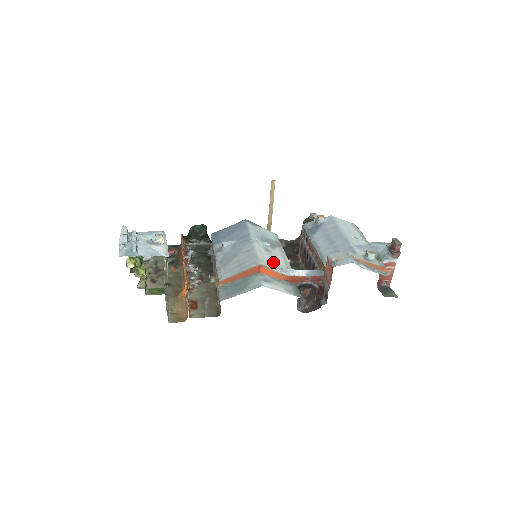
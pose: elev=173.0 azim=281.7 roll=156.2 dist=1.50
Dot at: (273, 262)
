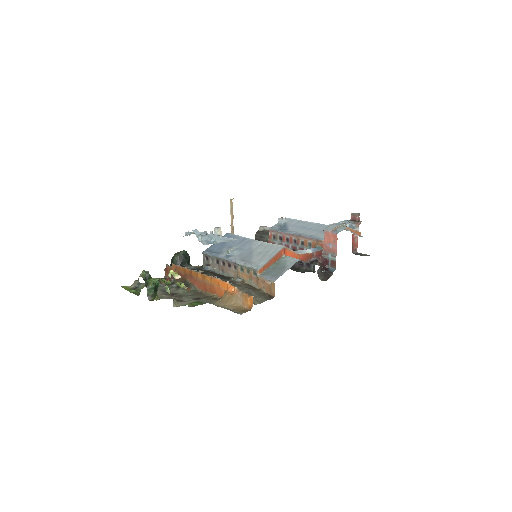
Dot at: occluded
